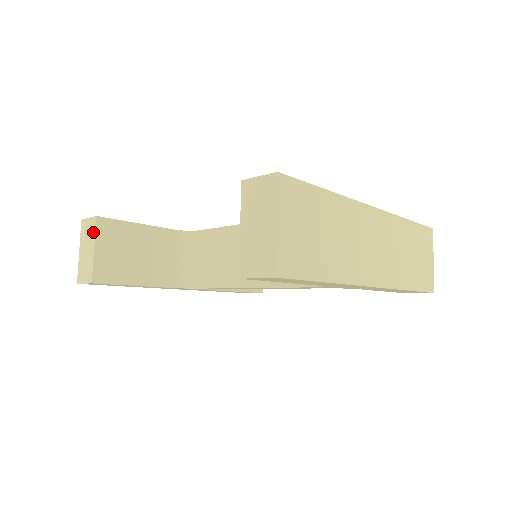
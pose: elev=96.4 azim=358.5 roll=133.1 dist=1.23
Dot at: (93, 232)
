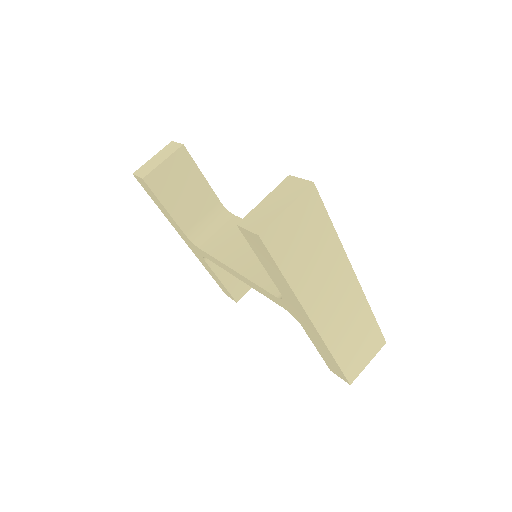
Dot at: (172, 151)
